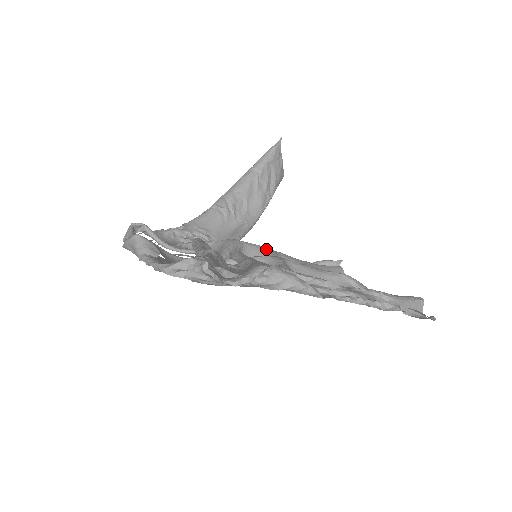
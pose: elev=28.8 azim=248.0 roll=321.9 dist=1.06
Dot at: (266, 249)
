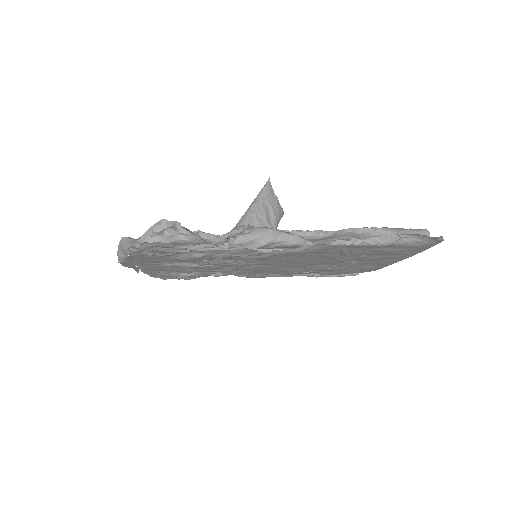
Dot at: occluded
